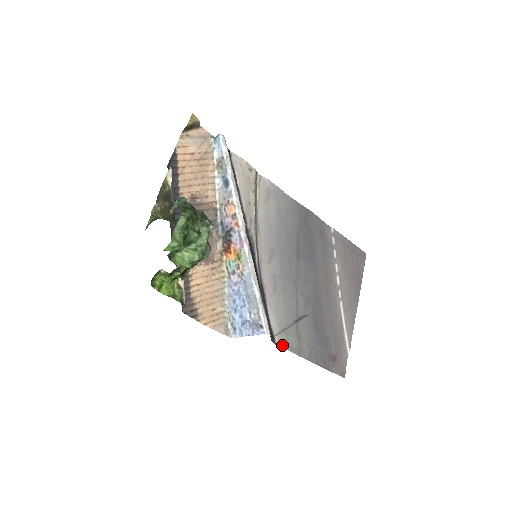
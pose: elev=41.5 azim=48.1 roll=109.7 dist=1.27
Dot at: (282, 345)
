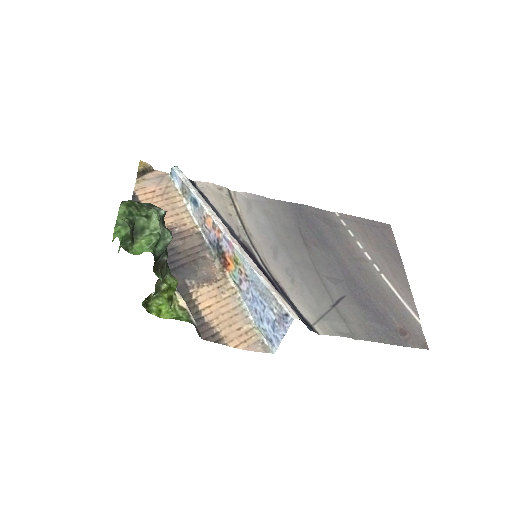
Dot at: (326, 332)
